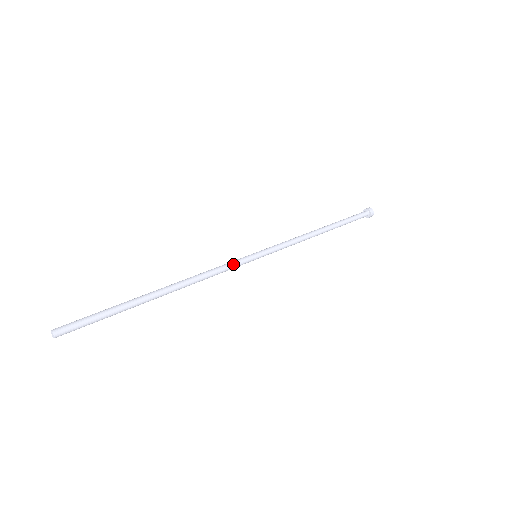
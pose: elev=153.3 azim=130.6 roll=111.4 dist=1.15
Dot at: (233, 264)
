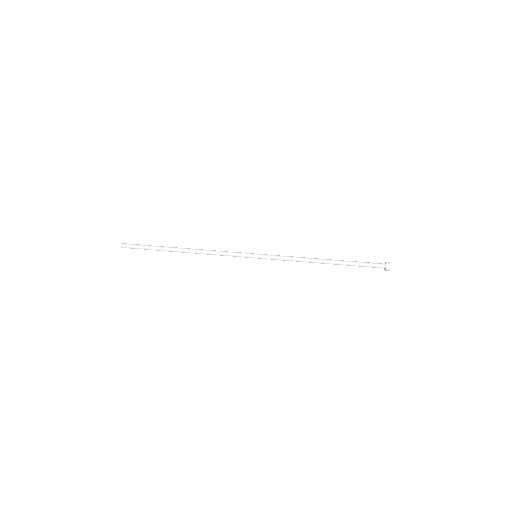
Dot at: (234, 256)
